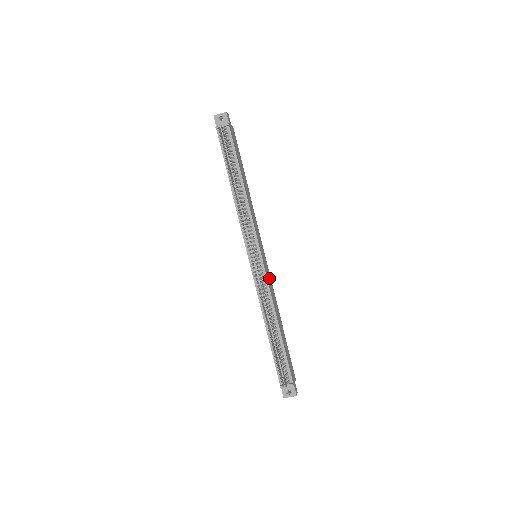
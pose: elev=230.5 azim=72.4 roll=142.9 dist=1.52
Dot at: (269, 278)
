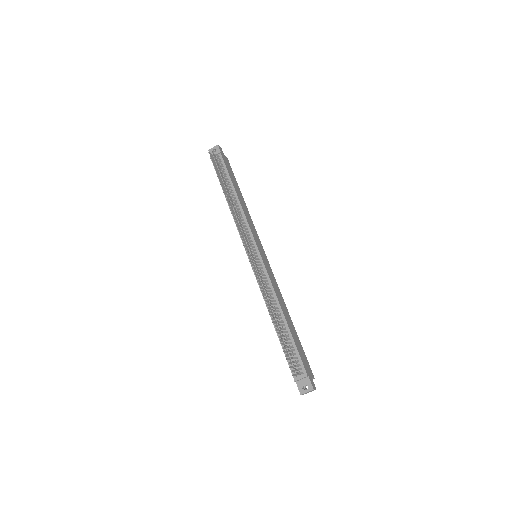
Dot at: (272, 275)
